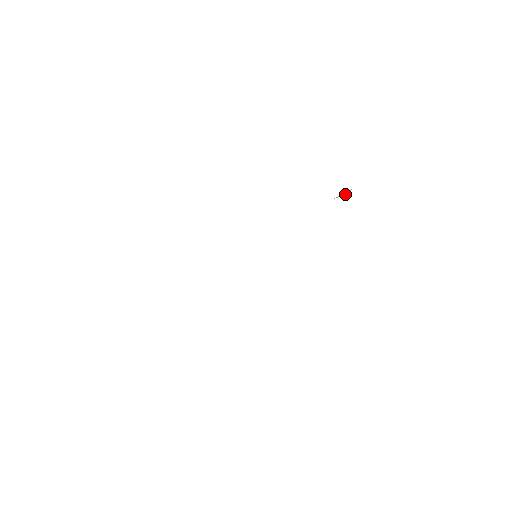
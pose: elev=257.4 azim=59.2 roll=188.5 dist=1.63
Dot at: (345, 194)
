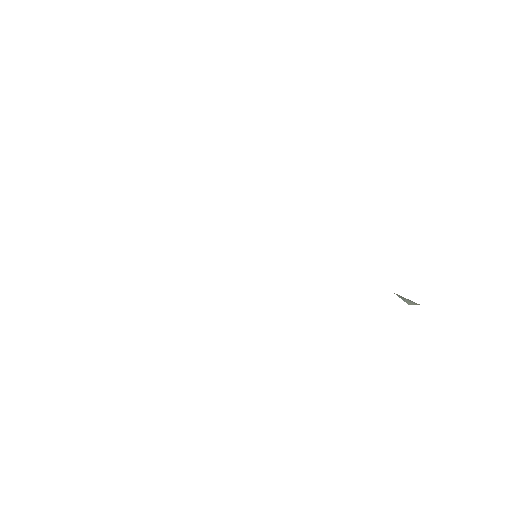
Dot at: (408, 301)
